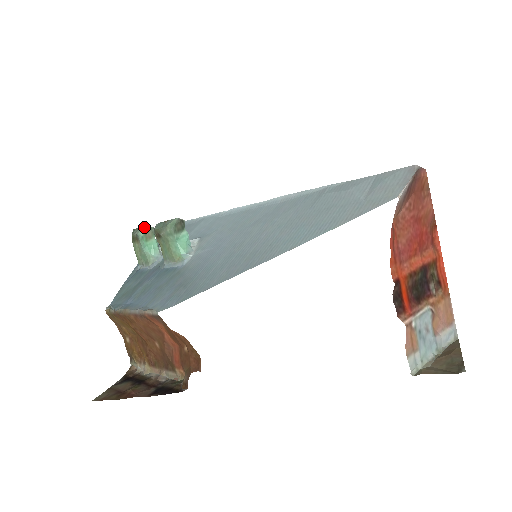
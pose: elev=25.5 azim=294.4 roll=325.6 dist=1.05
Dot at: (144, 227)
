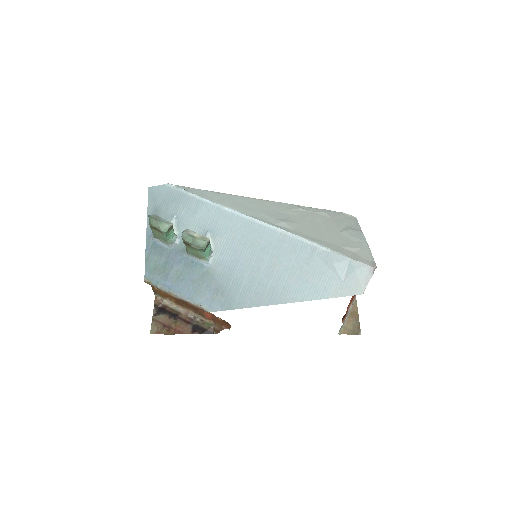
Dot at: (167, 226)
